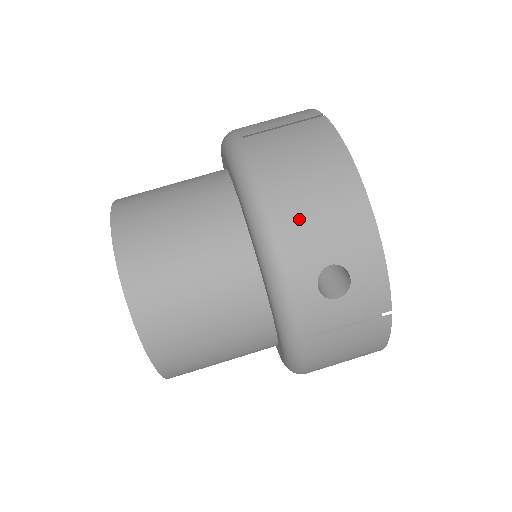
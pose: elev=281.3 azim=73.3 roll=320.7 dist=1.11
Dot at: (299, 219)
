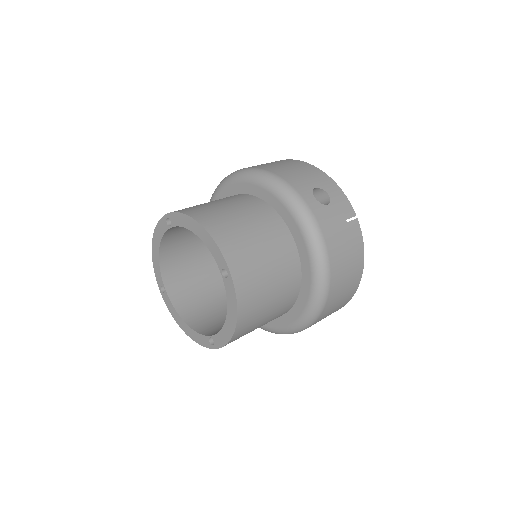
Dot at: (288, 173)
